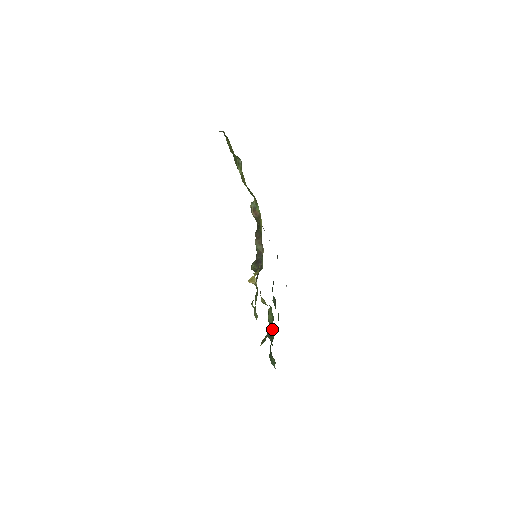
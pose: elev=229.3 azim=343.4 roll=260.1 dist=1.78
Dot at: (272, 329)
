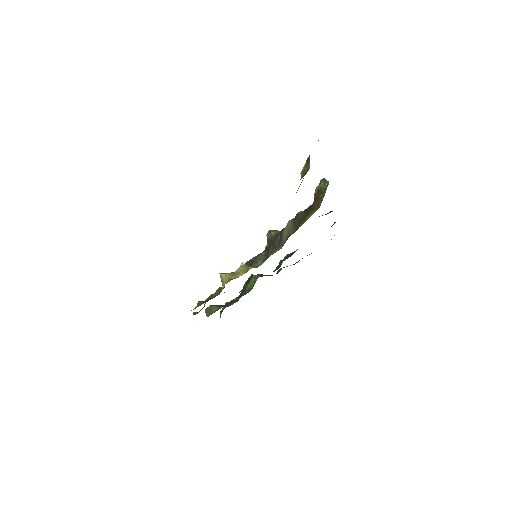
Dot at: (242, 295)
